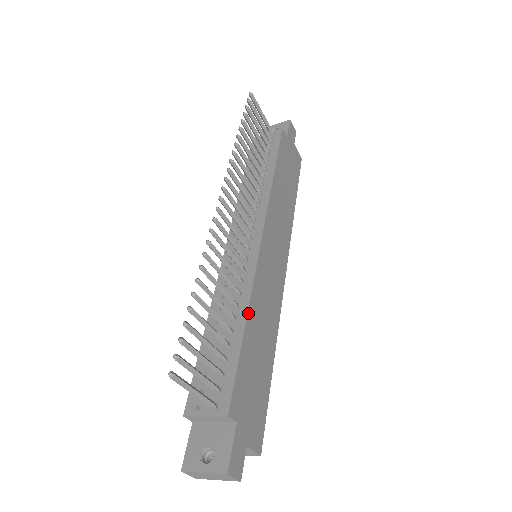
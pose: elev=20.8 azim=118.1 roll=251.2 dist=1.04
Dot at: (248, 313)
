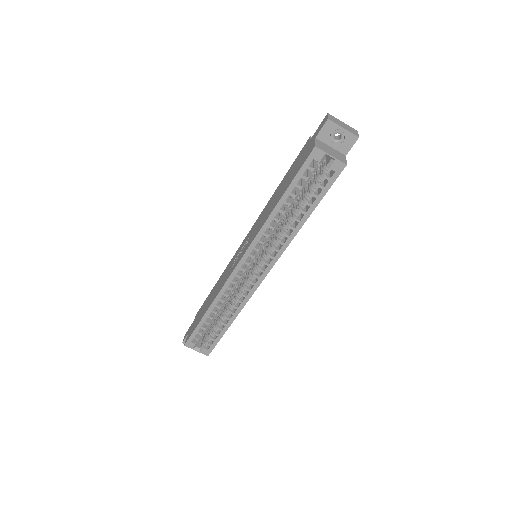
Dot at: occluded
